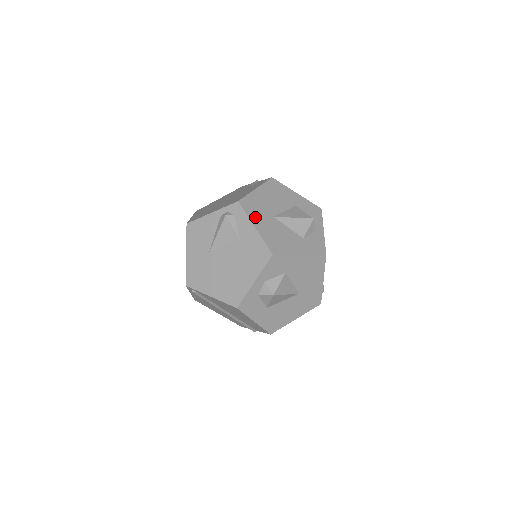
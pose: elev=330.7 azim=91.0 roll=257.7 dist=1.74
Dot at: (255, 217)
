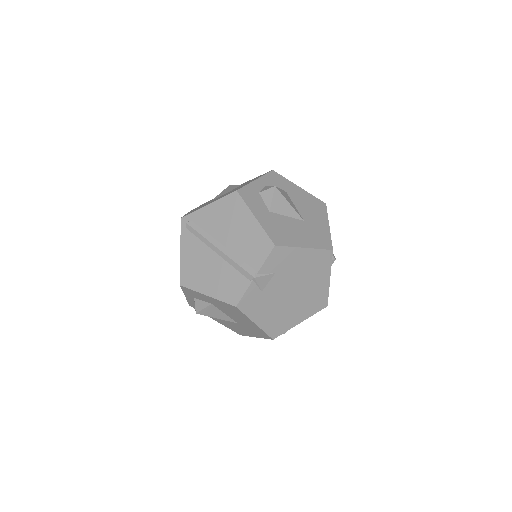
Dot at: occluded
